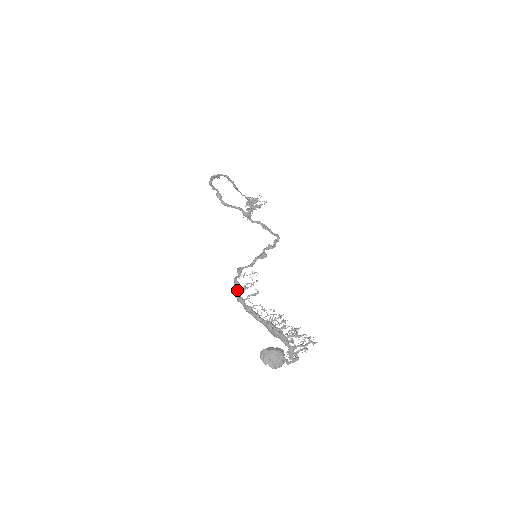
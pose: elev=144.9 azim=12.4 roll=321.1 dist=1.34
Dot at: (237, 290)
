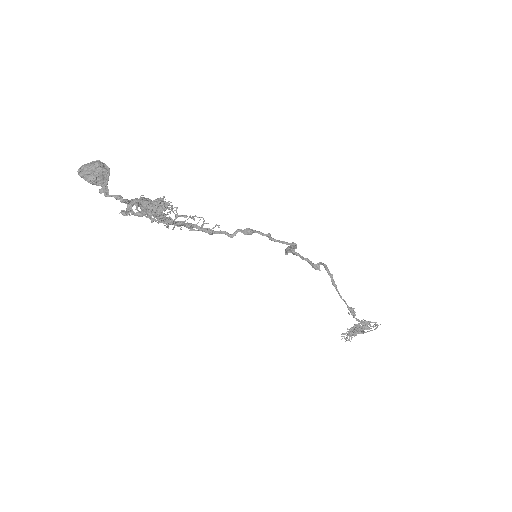
Dot at: (180, 222)
